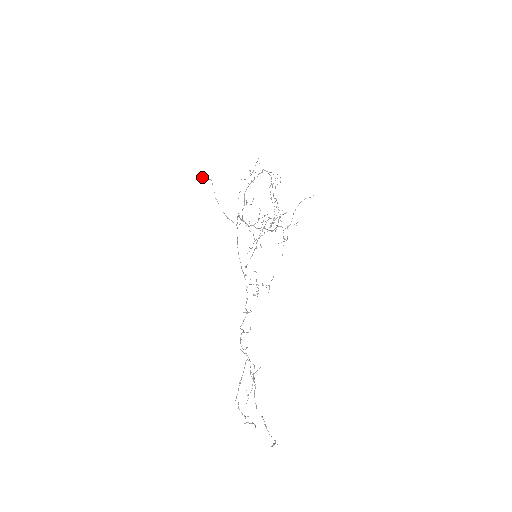
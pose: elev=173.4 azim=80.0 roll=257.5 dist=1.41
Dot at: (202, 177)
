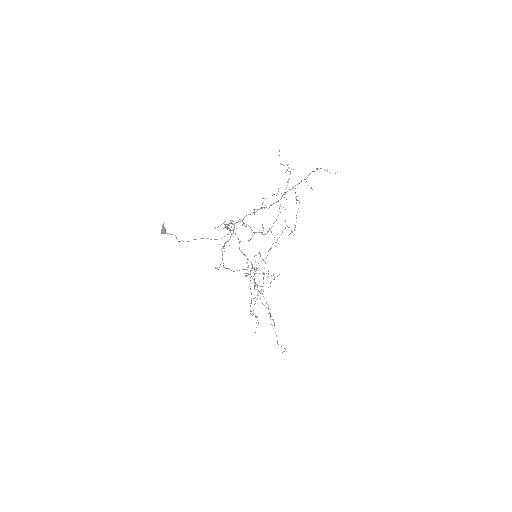
Dot at: (162, 233)
